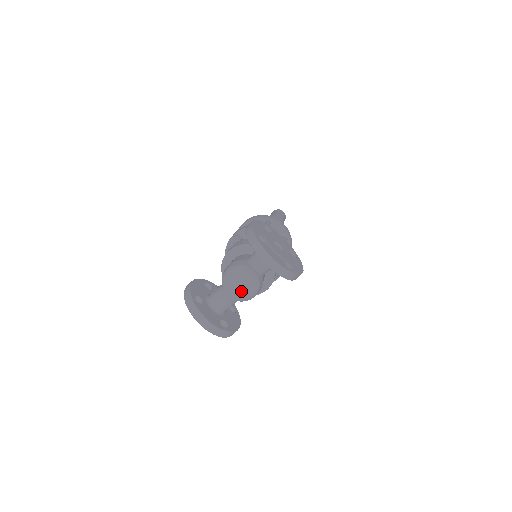
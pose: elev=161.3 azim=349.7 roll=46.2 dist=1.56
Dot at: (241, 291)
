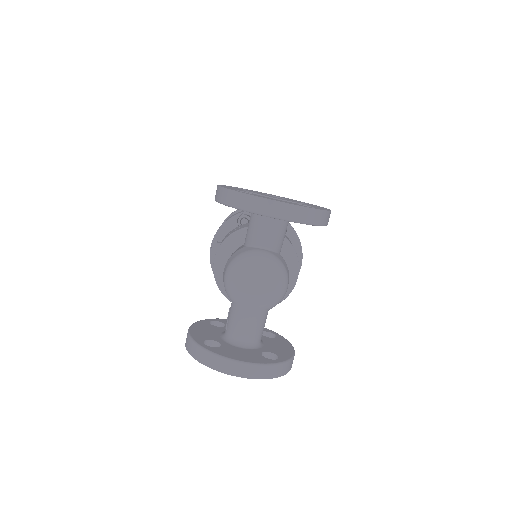
Dot at: (263, 289)
